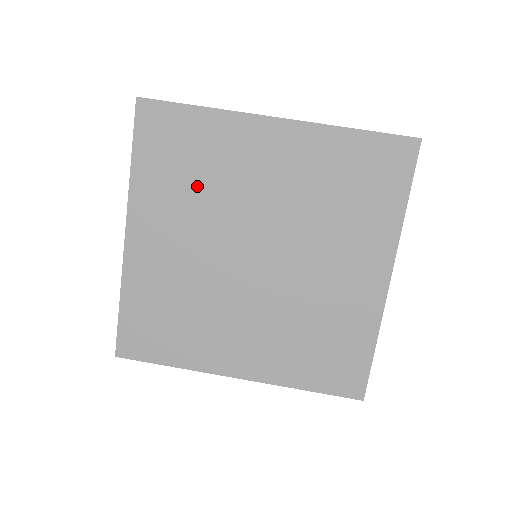
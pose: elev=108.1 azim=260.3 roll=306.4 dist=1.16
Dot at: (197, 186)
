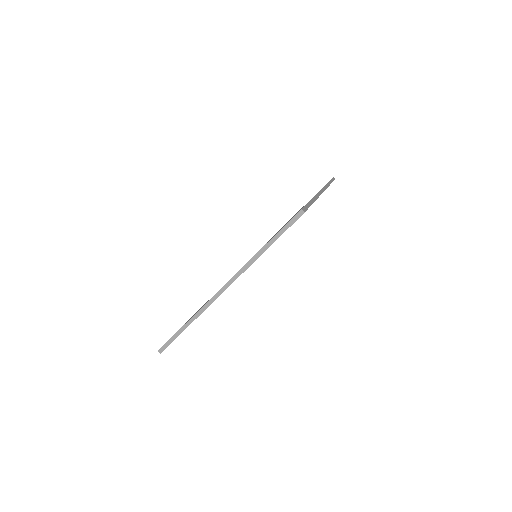
Dot at: occluded
